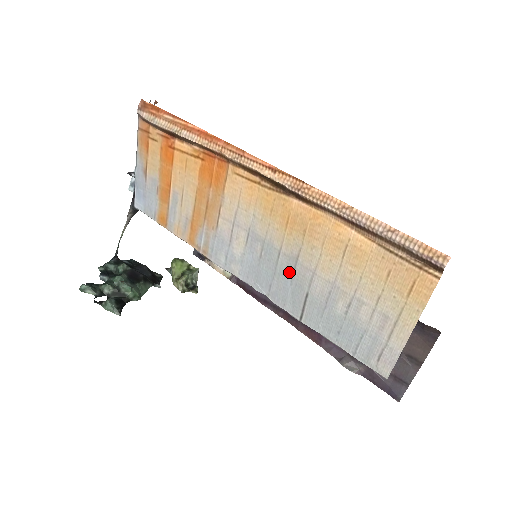
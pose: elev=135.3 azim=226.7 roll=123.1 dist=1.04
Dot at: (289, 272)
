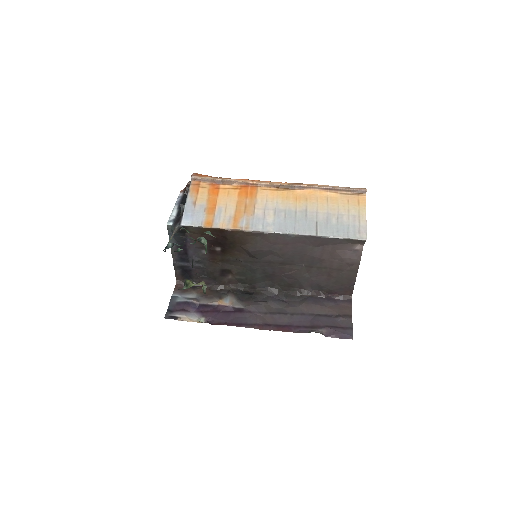
Dot at: (304, 217)
